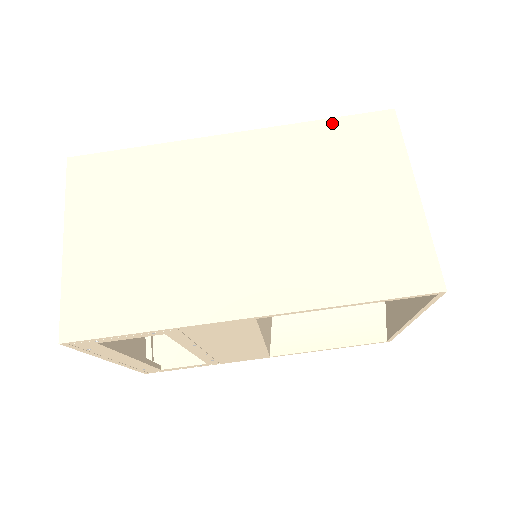
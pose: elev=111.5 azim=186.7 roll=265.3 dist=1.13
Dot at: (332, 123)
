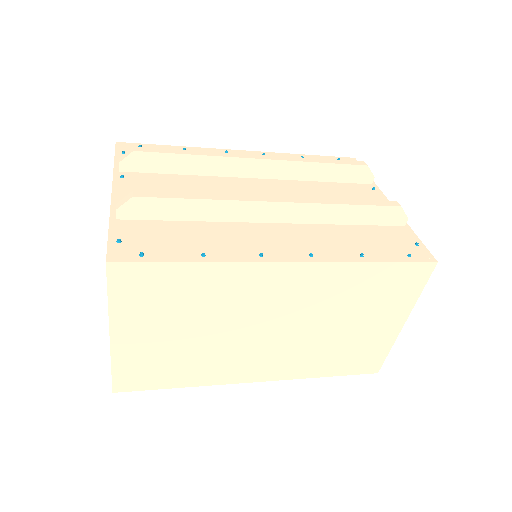
Dot at: (383, 267)
